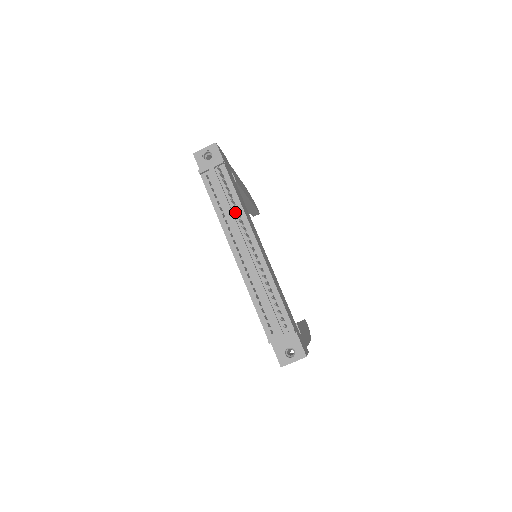
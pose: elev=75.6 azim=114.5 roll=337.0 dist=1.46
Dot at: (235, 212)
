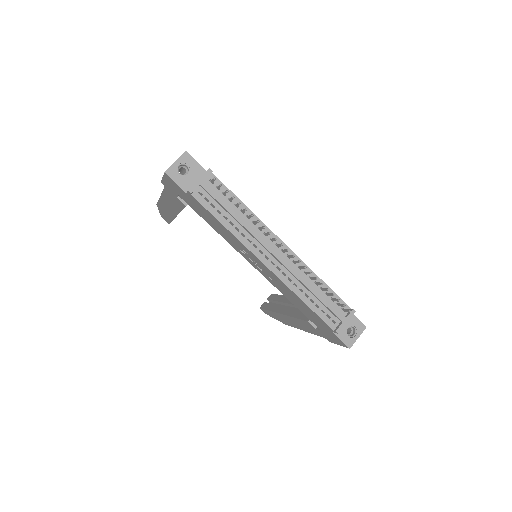
Dot at: (247, 221)
